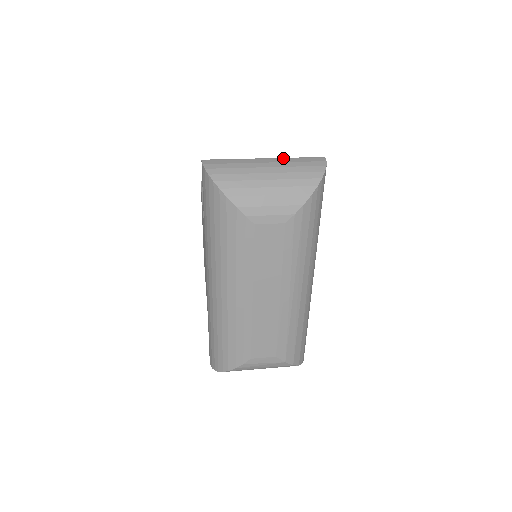
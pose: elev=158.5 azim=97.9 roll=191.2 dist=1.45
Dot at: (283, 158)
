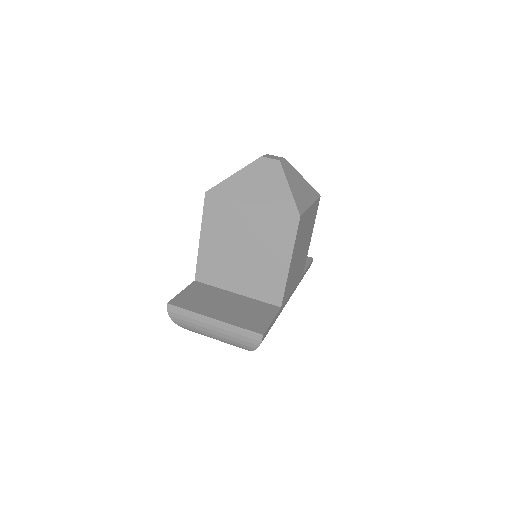
Dot at: (228, 325)
